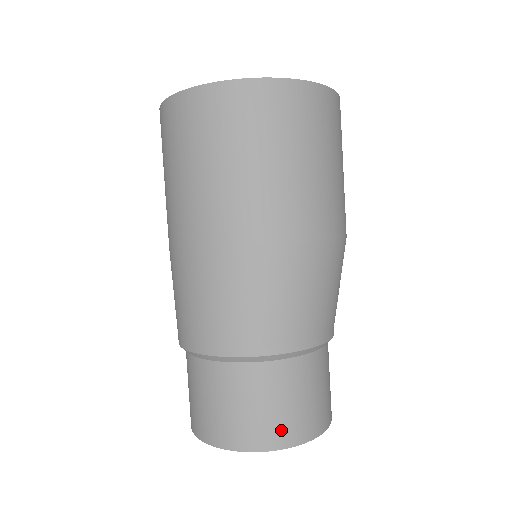
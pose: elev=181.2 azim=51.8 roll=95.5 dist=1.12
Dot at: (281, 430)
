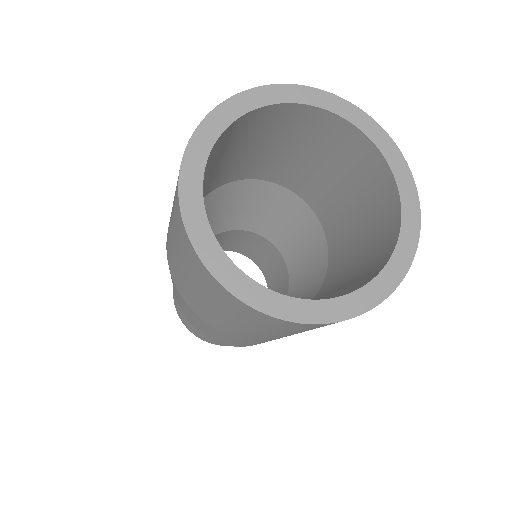
Dot at: occluded
